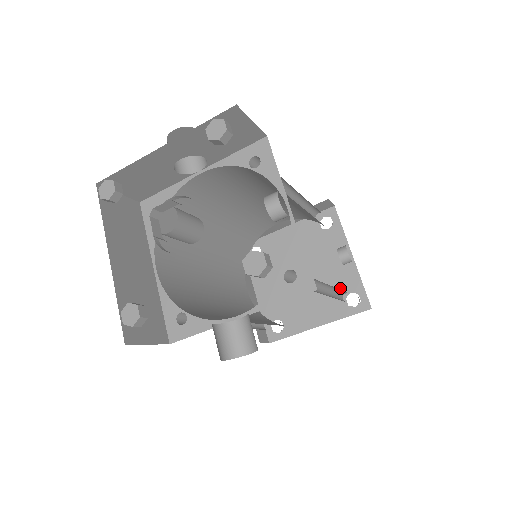
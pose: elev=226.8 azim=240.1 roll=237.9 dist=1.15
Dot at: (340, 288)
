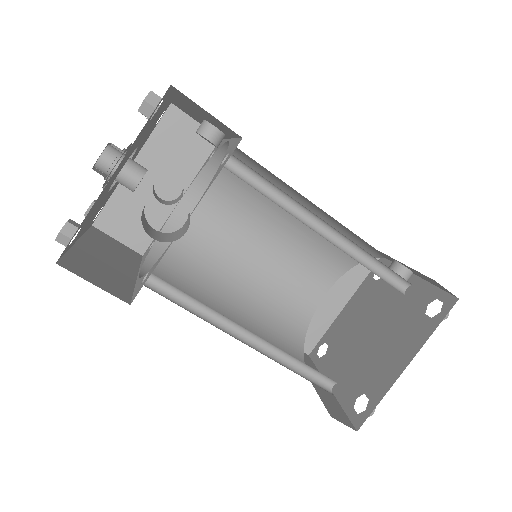
Dot at: (415, 310)
